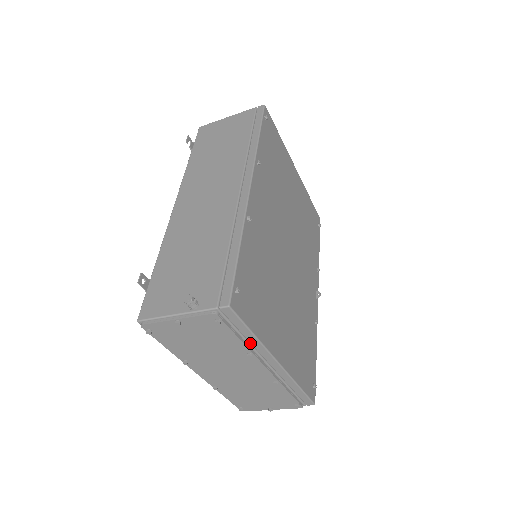
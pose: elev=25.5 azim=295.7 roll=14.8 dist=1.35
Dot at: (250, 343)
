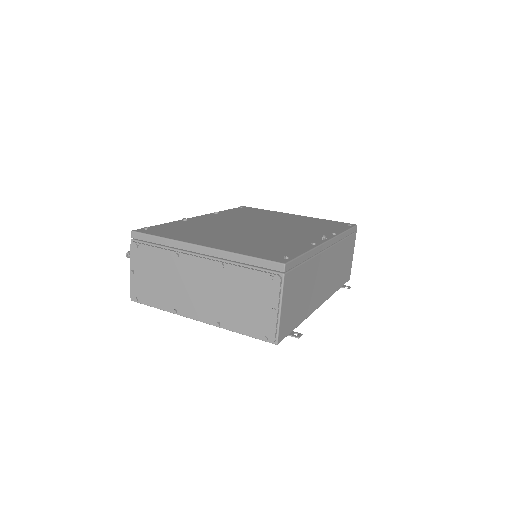
Dot at: (171, 248)
